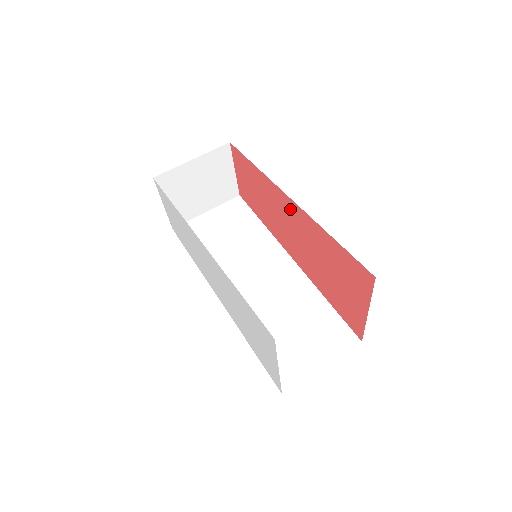
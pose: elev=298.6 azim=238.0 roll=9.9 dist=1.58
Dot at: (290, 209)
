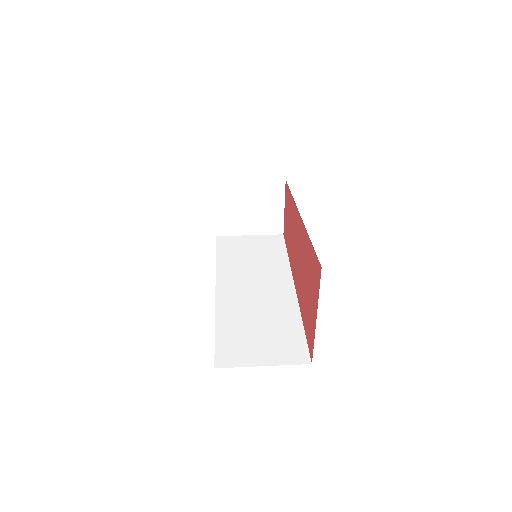
Dot at: (299, 226)
